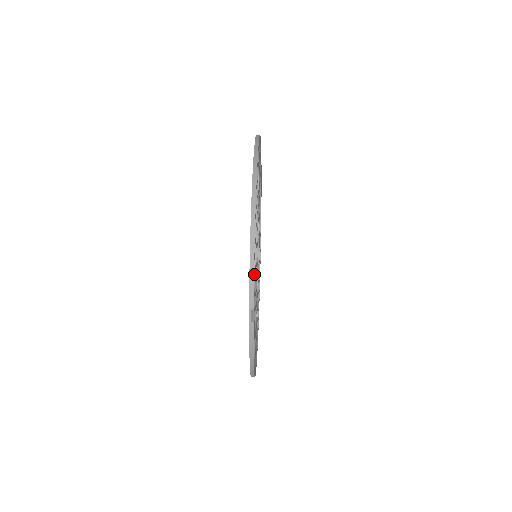
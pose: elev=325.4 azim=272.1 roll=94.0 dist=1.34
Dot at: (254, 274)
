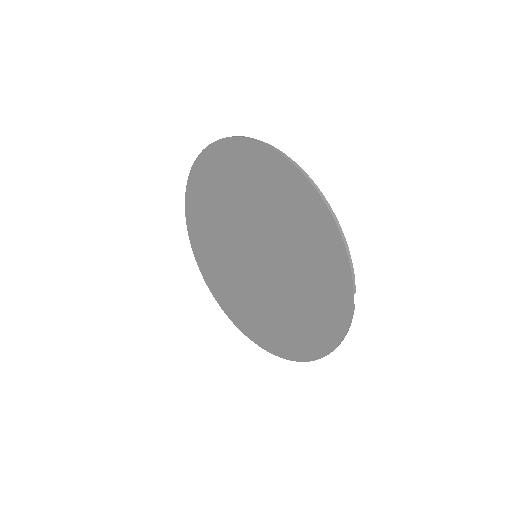
Dot at: (337, 264)
